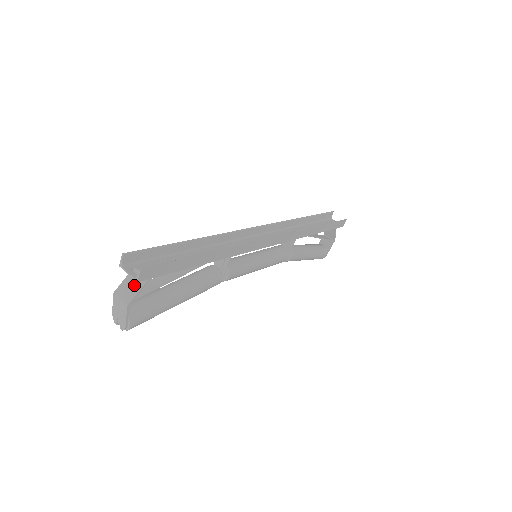
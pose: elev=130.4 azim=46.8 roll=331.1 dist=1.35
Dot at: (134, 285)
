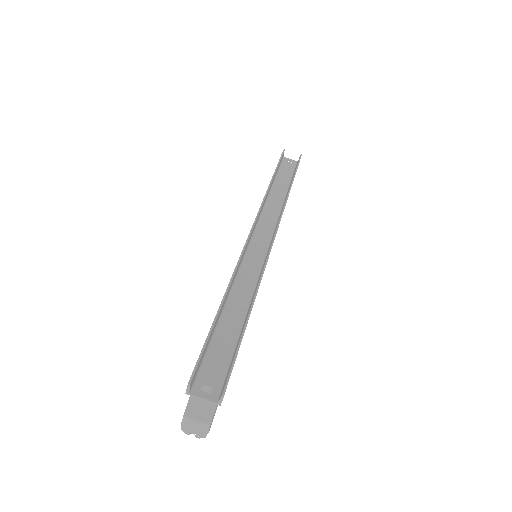
Dot at: (206, 401)
